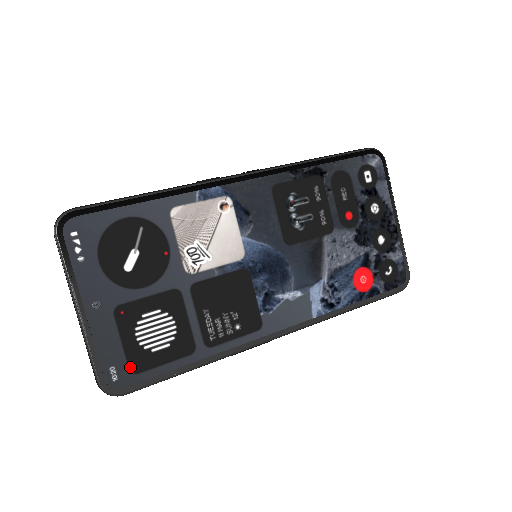
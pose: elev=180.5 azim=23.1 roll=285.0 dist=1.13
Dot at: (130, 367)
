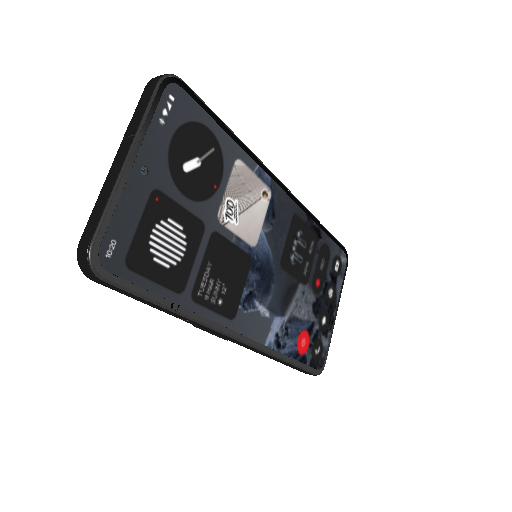
Dot at: (128, 256)
